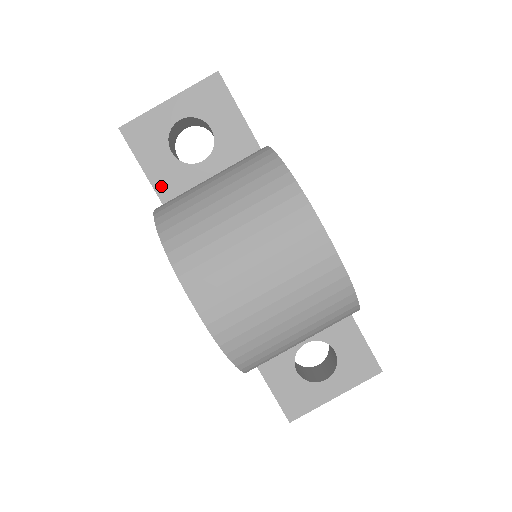
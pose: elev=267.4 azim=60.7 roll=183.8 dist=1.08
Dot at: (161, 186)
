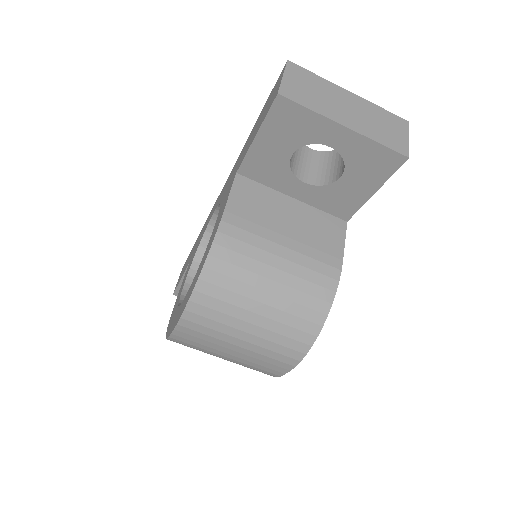
Dot at: (253, 160)
